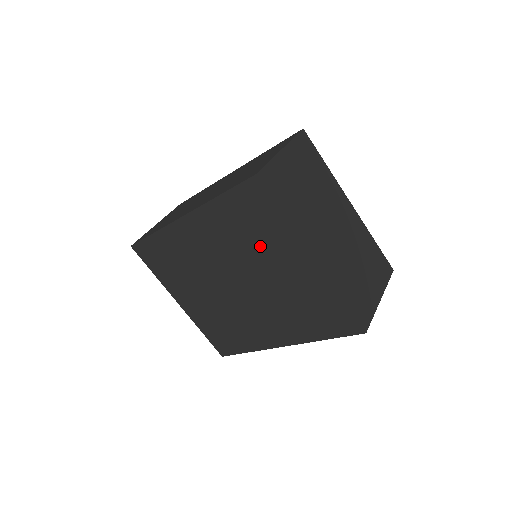
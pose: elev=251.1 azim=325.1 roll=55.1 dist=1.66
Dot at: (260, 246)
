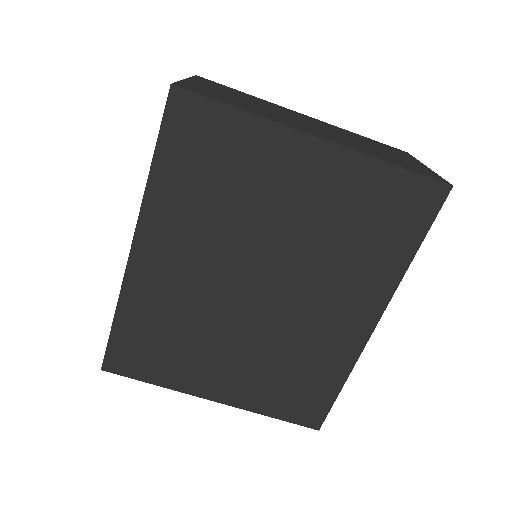
Dot at: (246, 190)
